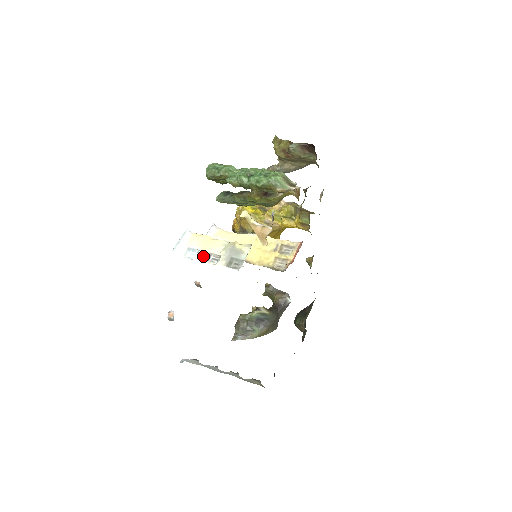
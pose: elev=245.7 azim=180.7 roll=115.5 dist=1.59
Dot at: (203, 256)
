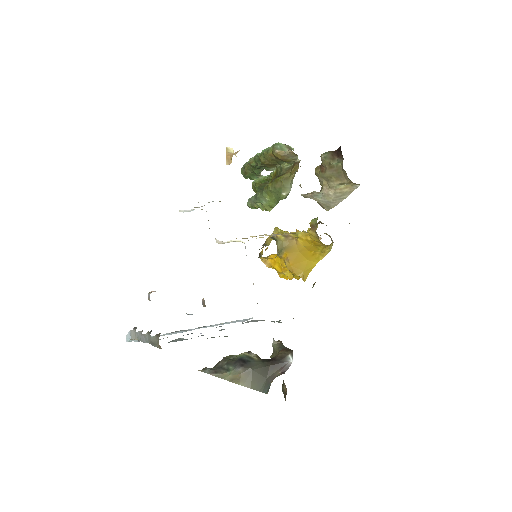
Dot at: occluded
